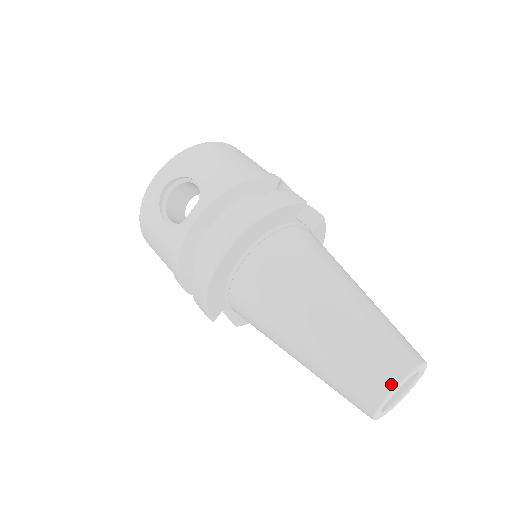
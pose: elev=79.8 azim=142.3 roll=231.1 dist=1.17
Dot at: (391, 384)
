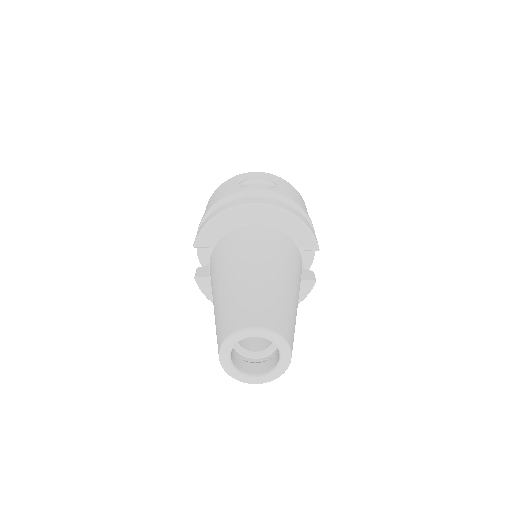
Dot at: (262, 324)
